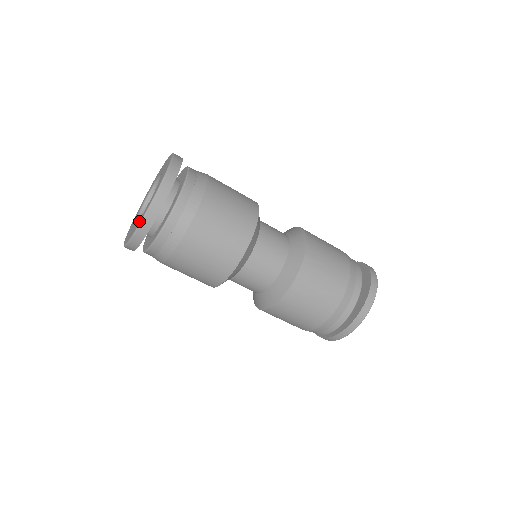
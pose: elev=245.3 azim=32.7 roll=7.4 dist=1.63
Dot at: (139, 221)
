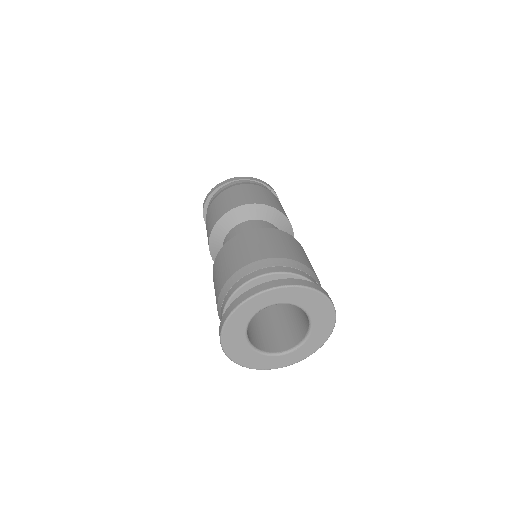
Dot at: occluded
